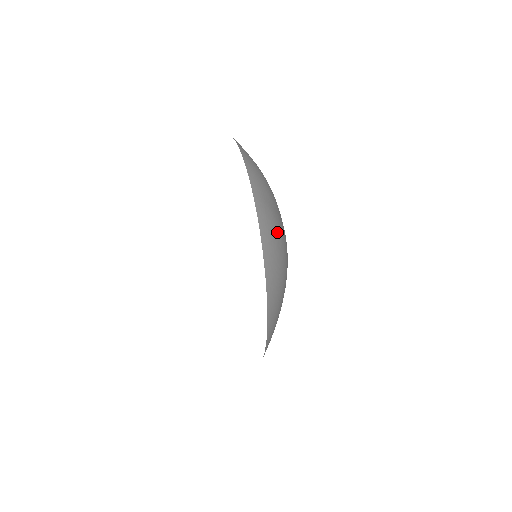
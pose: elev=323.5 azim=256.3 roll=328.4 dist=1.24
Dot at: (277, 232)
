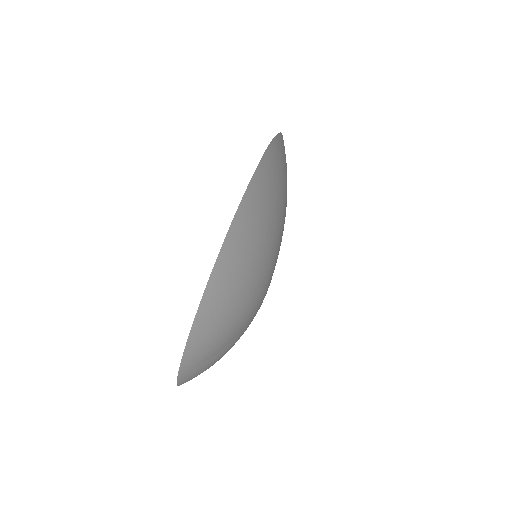
Dot at: (210, 366)
